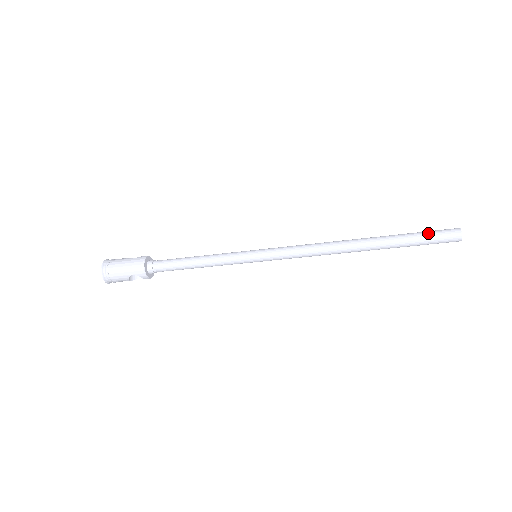
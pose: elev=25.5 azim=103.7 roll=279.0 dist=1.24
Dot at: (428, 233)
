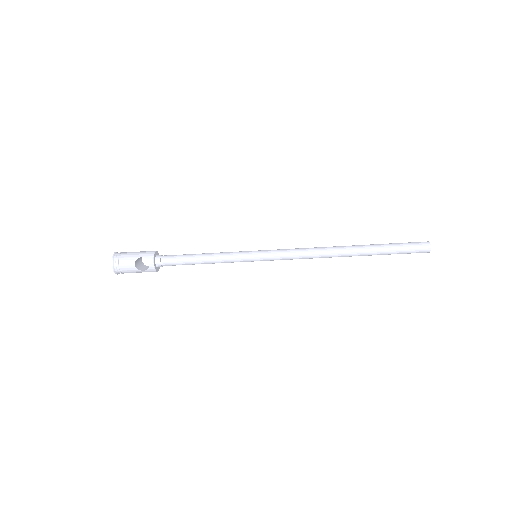
Dot at: (402, 243)
